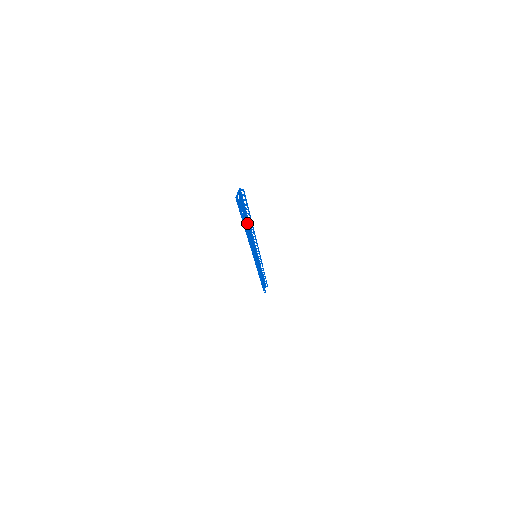
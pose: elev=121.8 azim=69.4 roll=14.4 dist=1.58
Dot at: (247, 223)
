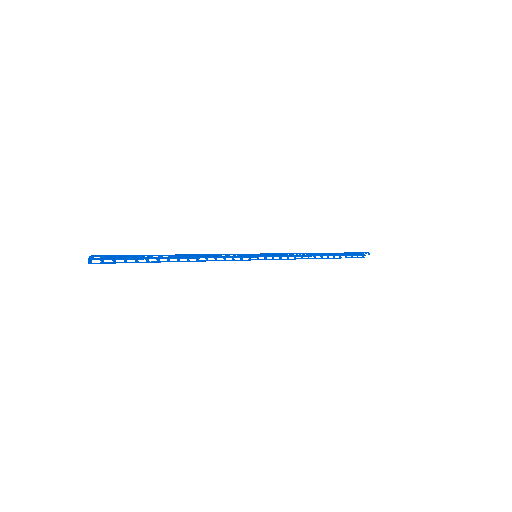
Dot at: (170, 255)
